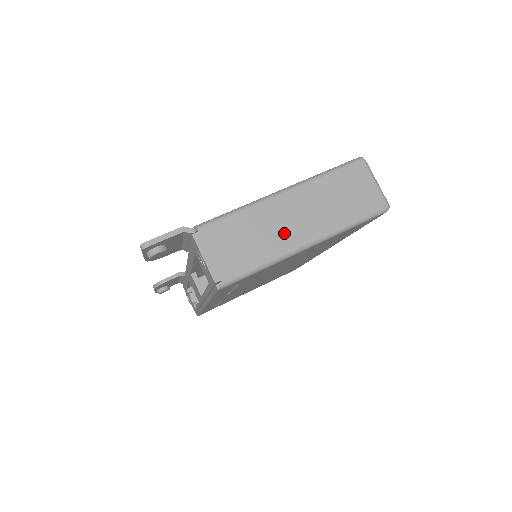
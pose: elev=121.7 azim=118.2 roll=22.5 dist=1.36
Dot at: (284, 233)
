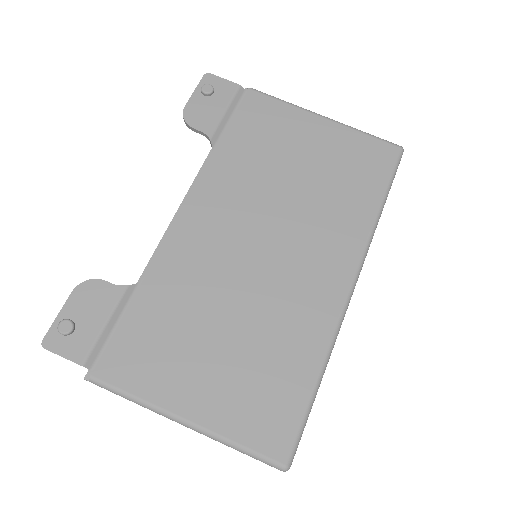
Dot at: occluded
